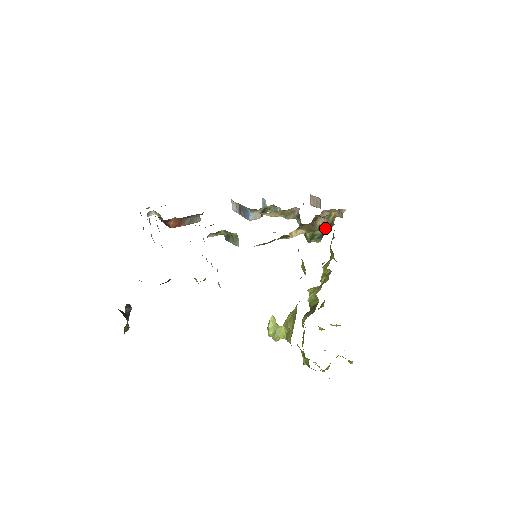
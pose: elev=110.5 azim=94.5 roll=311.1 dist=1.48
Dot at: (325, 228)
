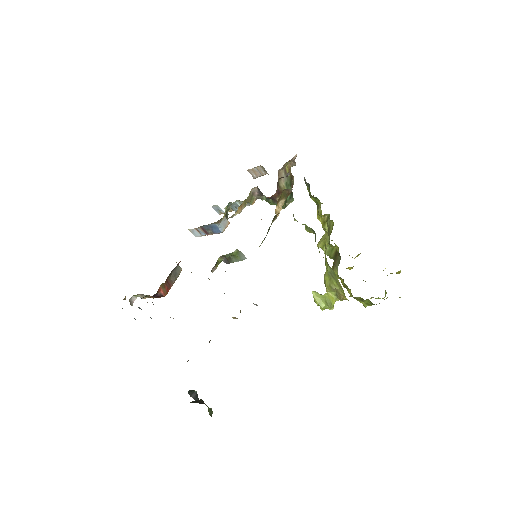
Dot at: (290, 185)
